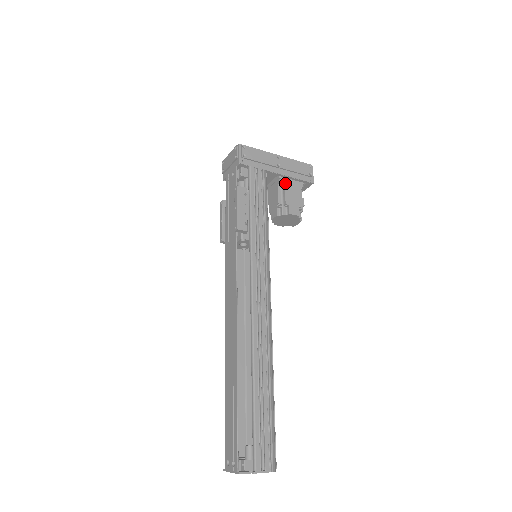
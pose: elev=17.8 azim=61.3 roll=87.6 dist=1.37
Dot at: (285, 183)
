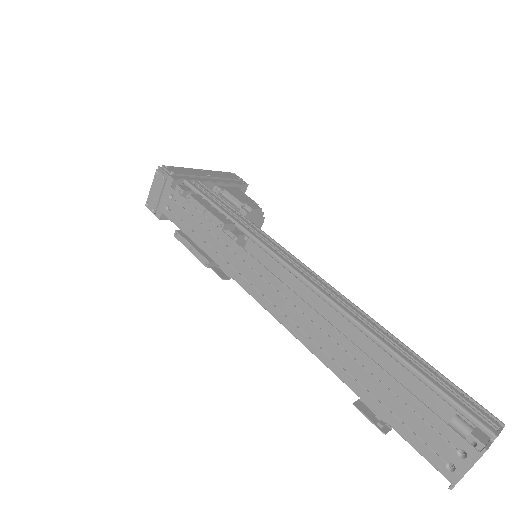
Dot at: (225, 190)
